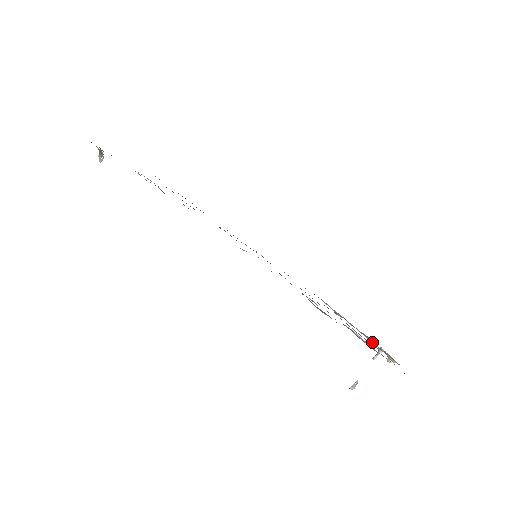
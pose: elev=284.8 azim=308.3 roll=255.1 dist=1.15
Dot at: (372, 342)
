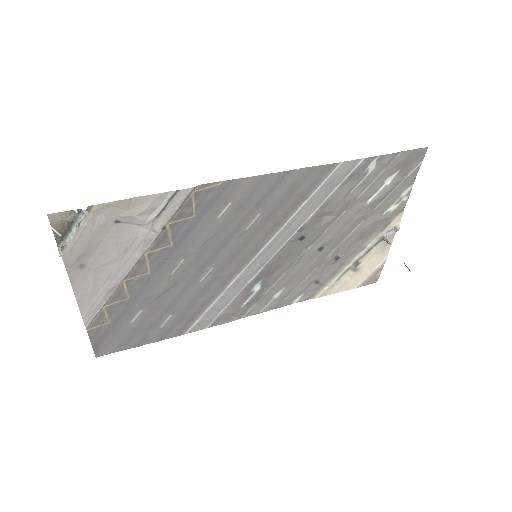
Dot at: (375, 238)
